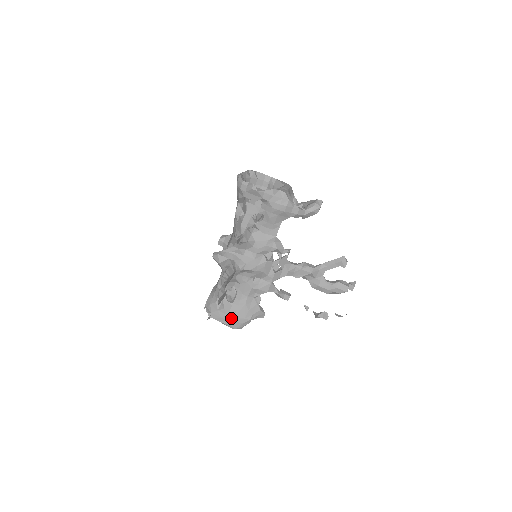
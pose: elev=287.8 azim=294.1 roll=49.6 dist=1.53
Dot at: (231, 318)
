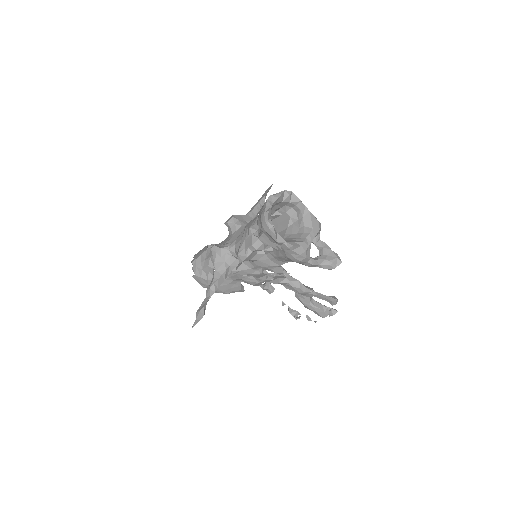
Dot at: occluded
